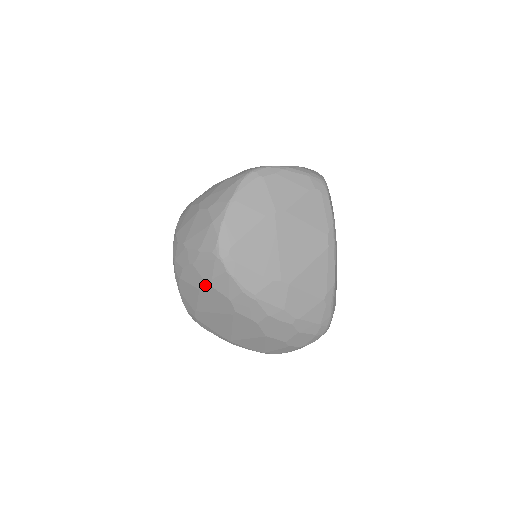
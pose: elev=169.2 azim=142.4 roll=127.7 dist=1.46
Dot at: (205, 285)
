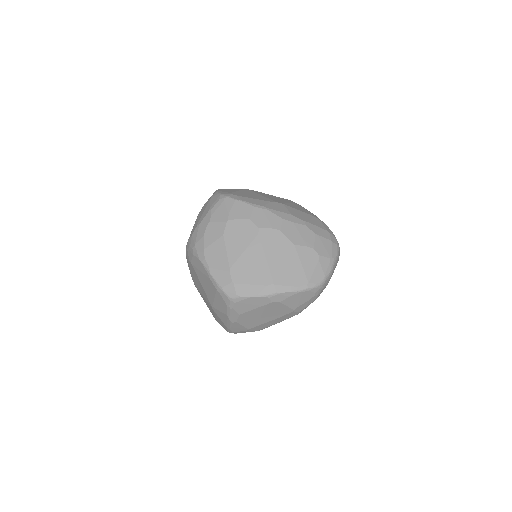
Dot at: (226, 224)
